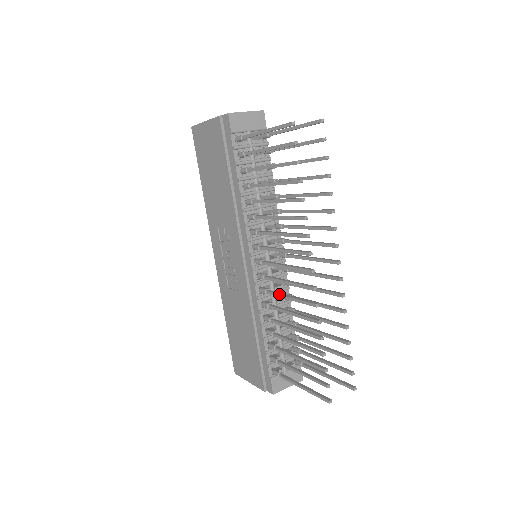
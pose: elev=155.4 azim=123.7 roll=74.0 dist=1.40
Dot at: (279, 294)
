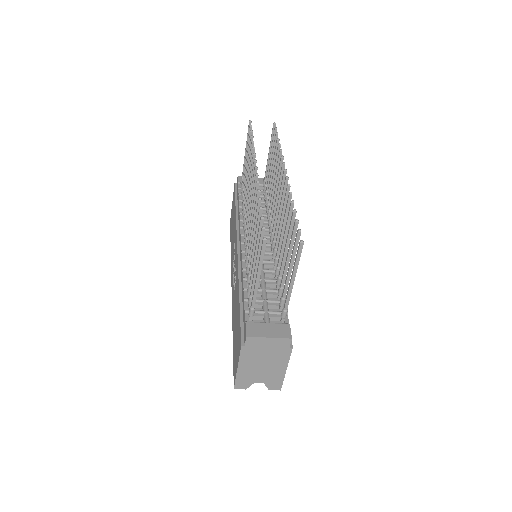
Dot at: (249, 228)
